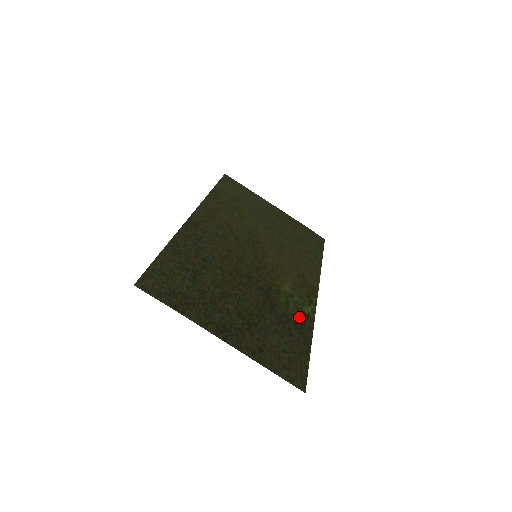
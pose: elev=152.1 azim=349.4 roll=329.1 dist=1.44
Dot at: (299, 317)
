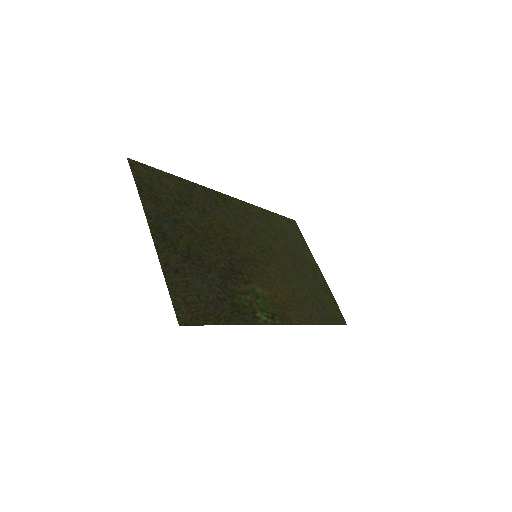
Dot at: (245, 307)
